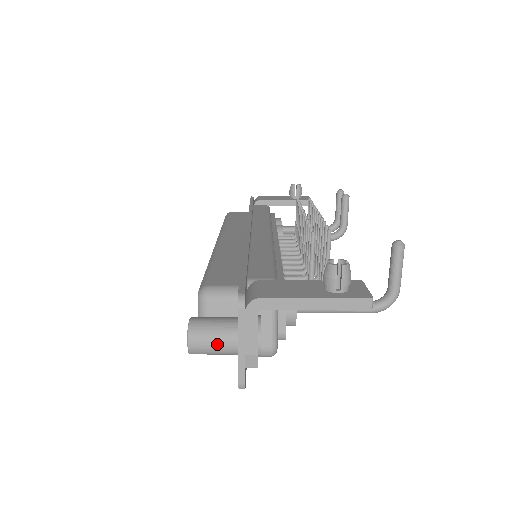
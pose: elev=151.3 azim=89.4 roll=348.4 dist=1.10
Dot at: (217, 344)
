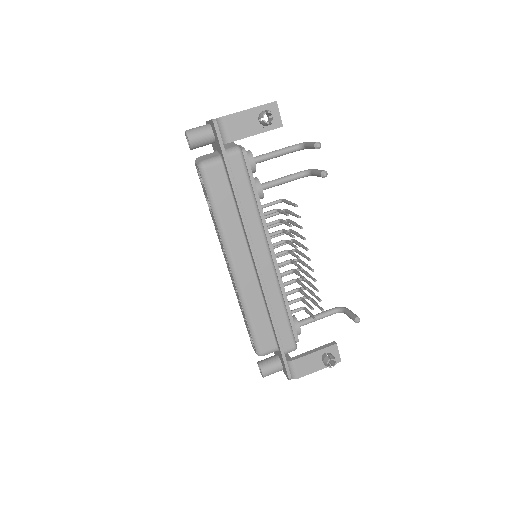
Dot at: occluded
